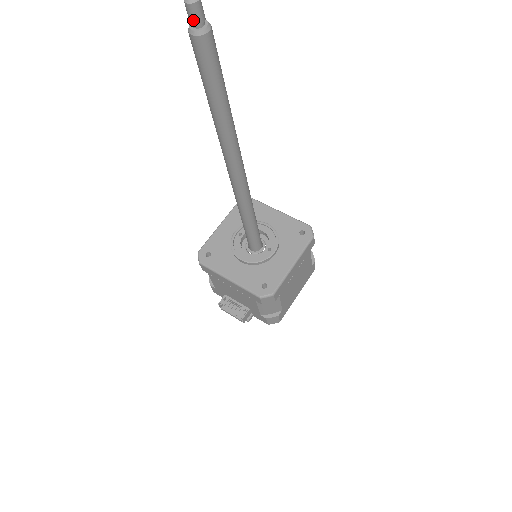
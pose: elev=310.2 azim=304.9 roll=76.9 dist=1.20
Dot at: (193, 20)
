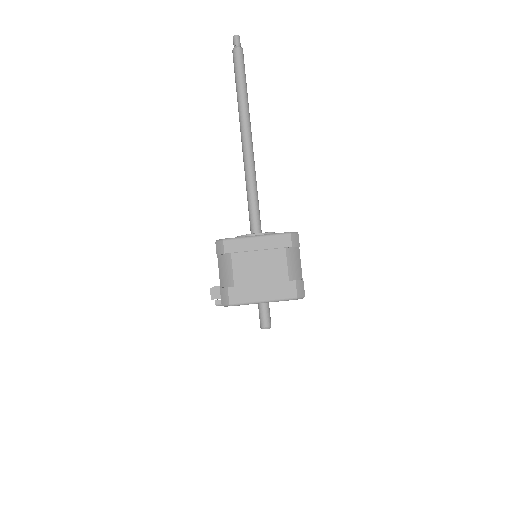
Dot at: (234, 44)
